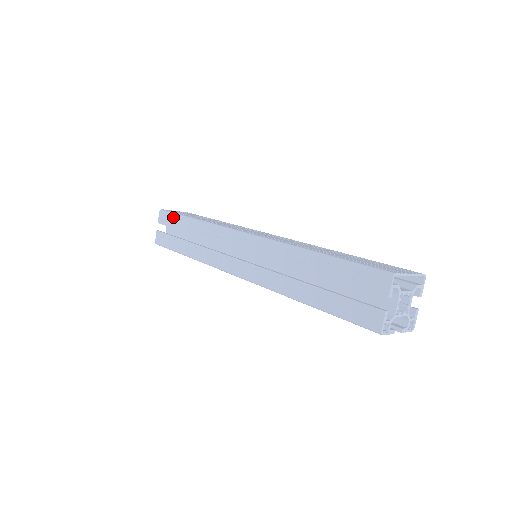
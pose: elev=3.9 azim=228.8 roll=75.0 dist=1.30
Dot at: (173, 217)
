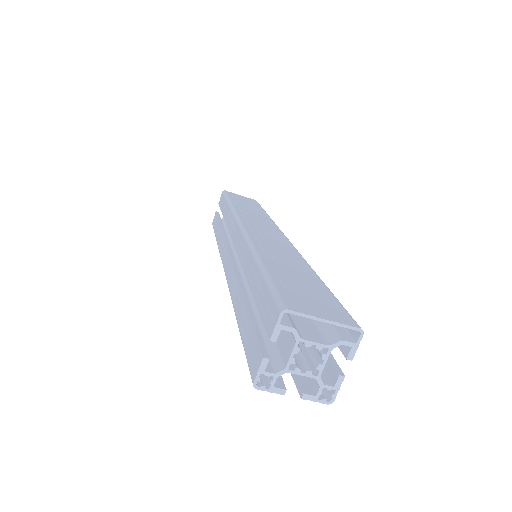
Dot at: (224, 199)
